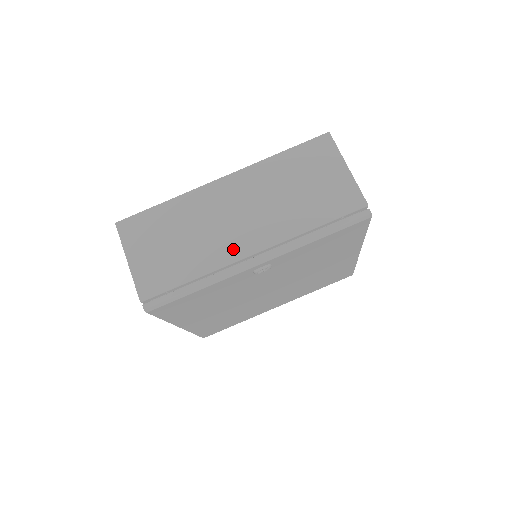
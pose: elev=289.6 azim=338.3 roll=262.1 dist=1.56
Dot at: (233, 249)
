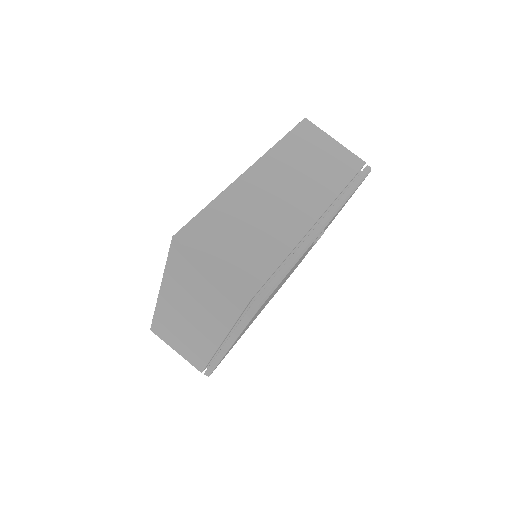
Dot at: (298, 223)
